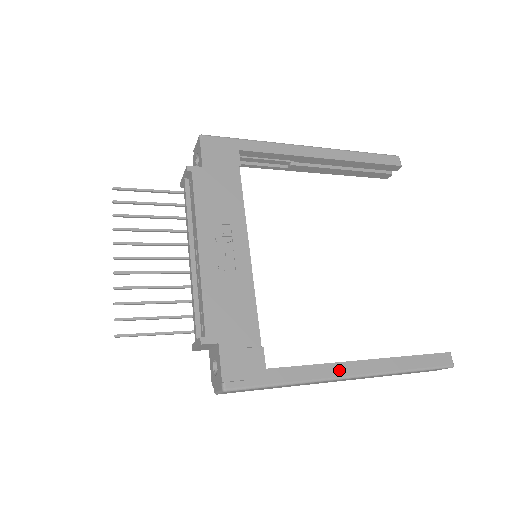
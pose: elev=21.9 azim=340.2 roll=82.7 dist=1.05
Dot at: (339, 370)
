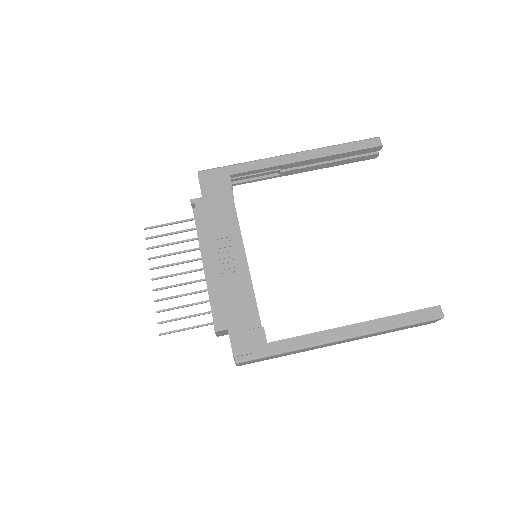
Dot at: (330, 335)
